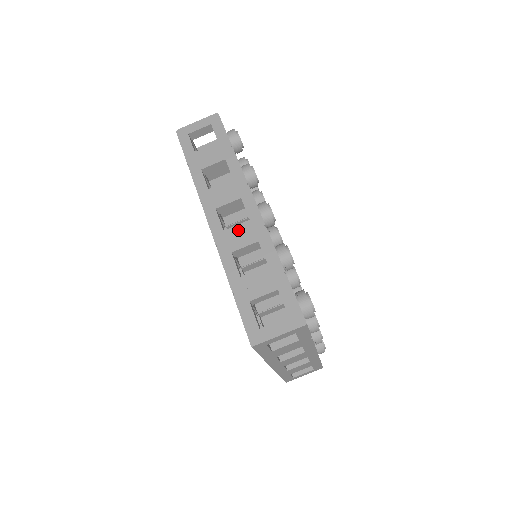
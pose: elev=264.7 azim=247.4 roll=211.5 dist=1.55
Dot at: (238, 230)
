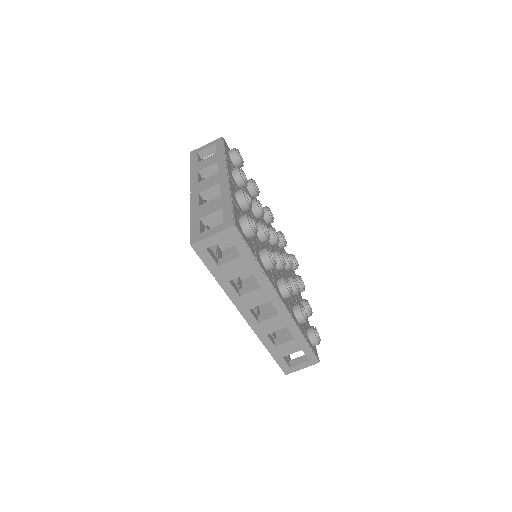
Dot at: (271, 322)
